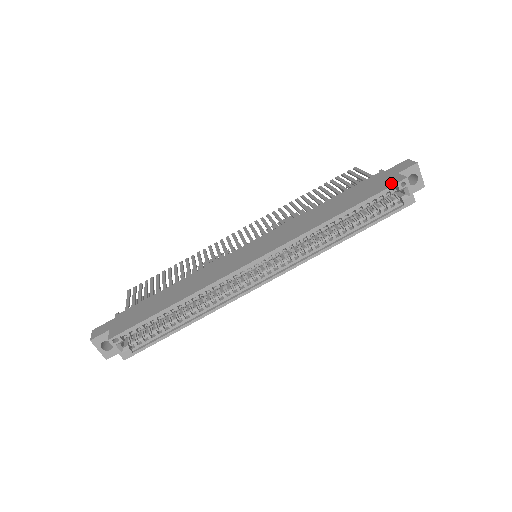
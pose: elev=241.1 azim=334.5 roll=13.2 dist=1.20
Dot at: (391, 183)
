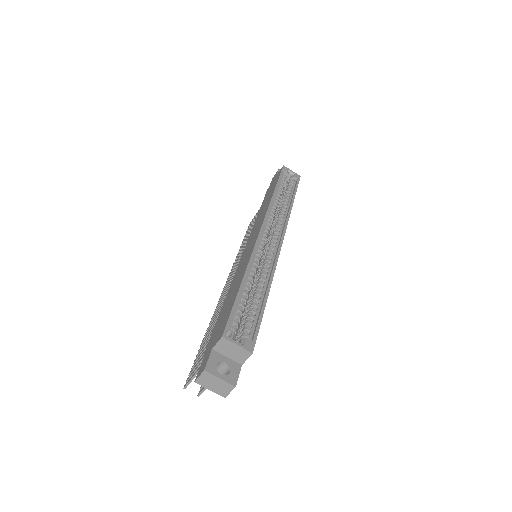
Dot at: (279, 172)
